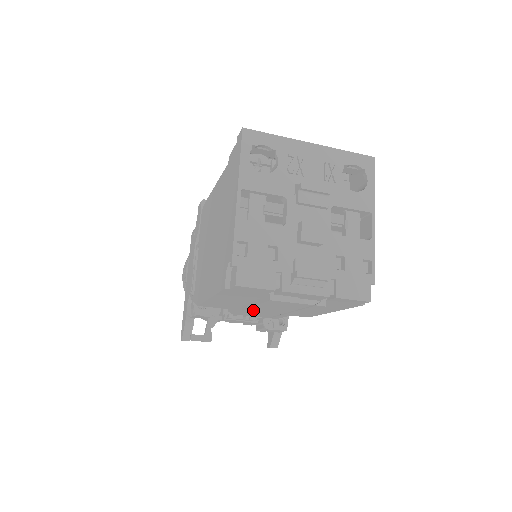
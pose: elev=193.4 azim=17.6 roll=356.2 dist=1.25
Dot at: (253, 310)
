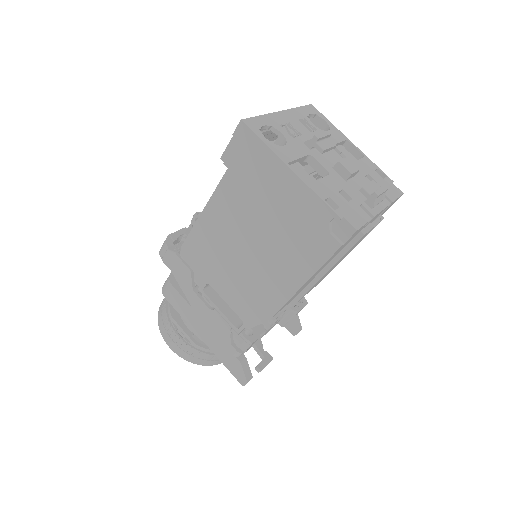
Dot at: (322, 277)
